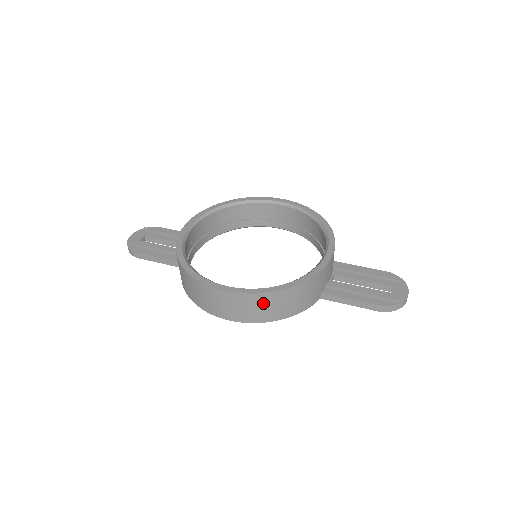
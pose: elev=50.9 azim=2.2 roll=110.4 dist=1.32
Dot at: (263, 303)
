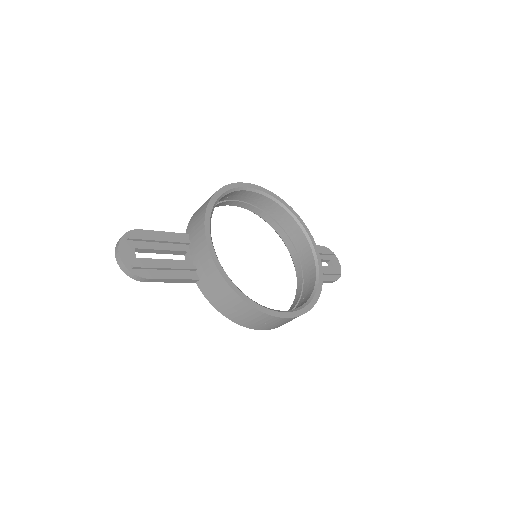
Dot at: occluded
